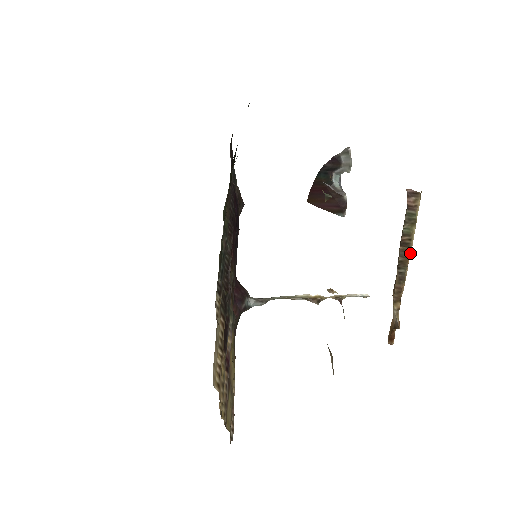
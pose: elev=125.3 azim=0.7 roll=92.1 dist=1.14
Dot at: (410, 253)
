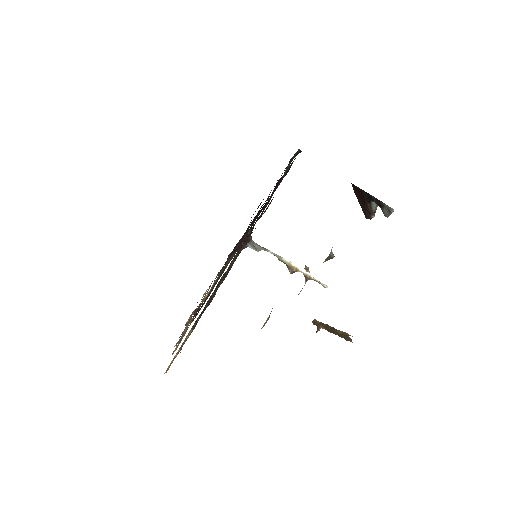
Dot at: occluded
